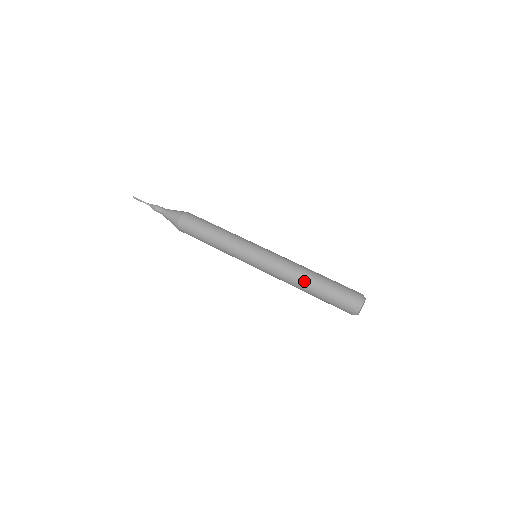
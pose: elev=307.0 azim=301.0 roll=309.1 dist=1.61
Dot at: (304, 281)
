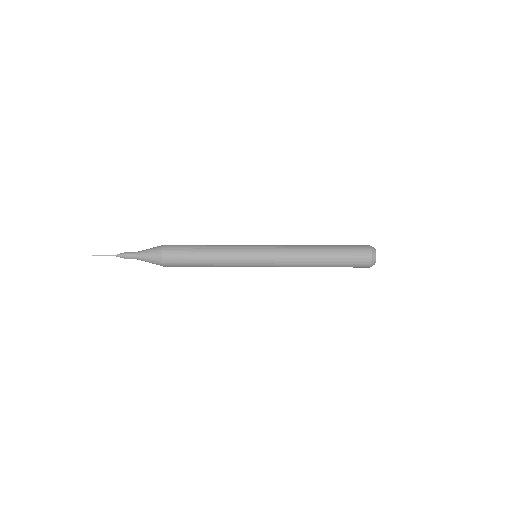
Dot at: (316, 257)
